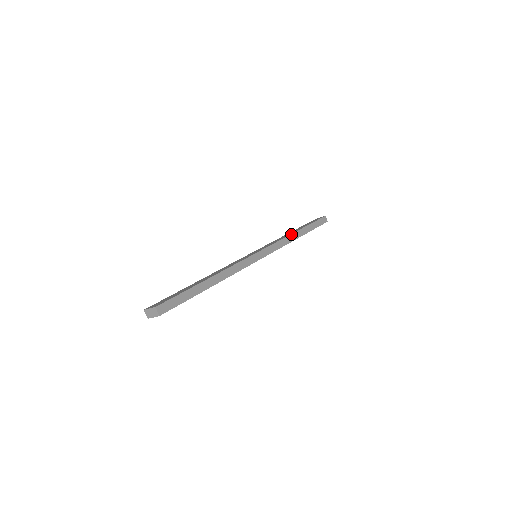
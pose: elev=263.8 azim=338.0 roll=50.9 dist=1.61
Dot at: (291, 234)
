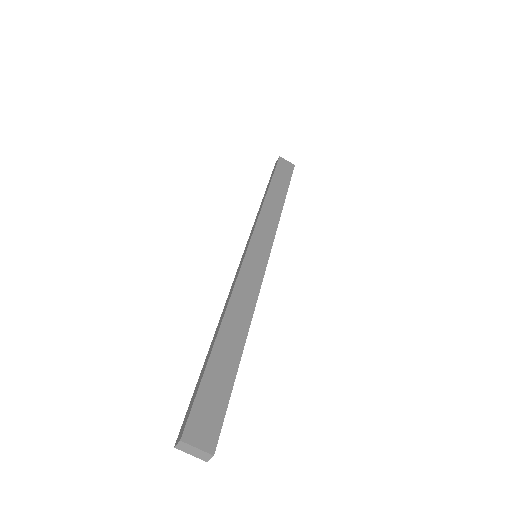
Dot at: occluded
